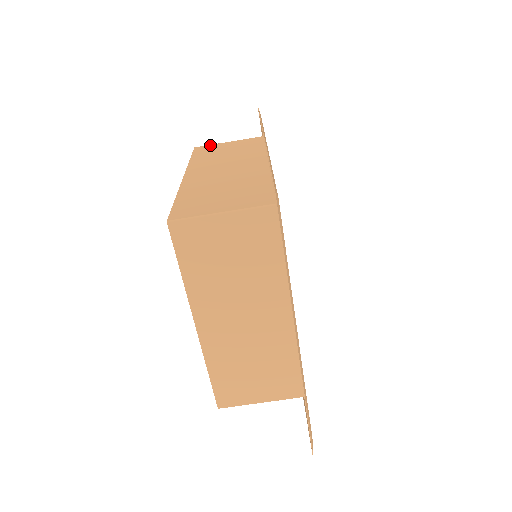
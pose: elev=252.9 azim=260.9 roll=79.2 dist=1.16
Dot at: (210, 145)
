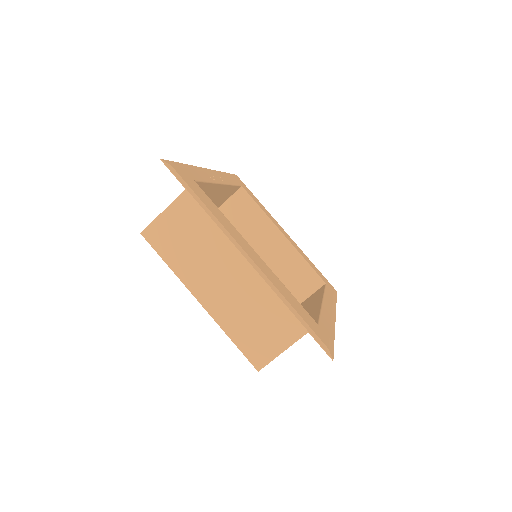
Dot at: occluded
